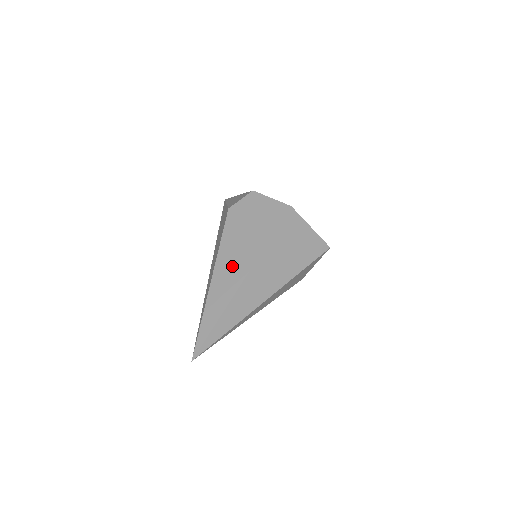
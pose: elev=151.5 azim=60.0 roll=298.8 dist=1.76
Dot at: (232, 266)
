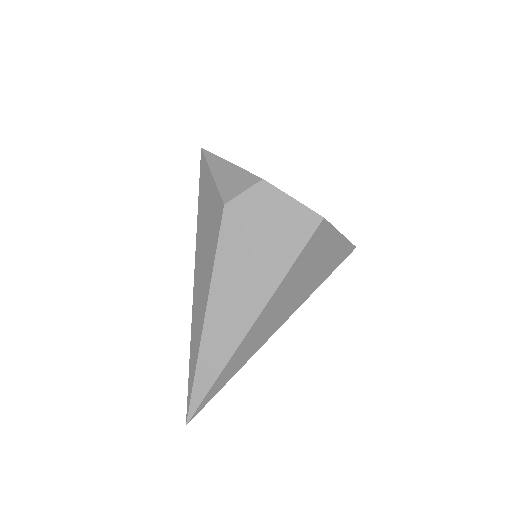
Dot at: (235, 301)
